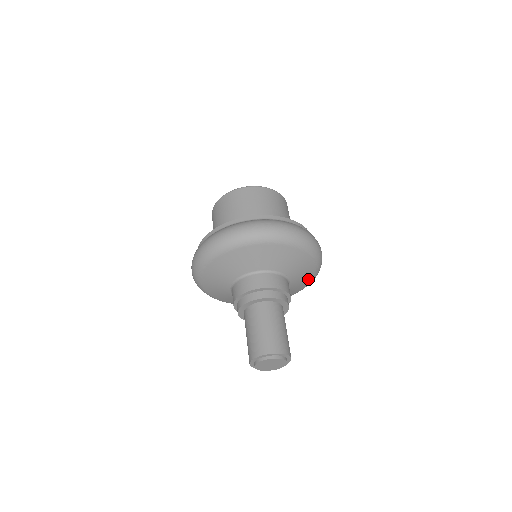
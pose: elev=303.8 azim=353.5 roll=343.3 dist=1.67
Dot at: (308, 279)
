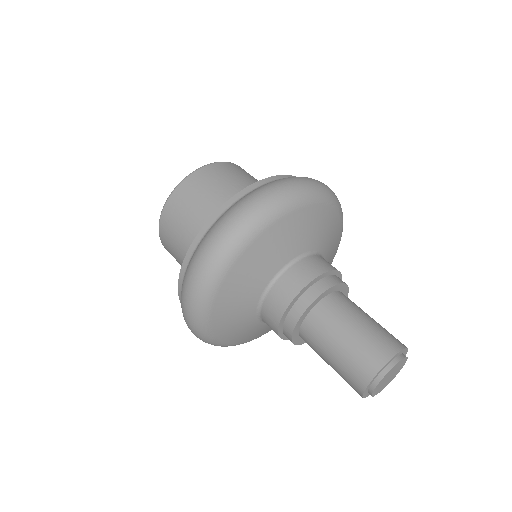
Dot at: (337, 228)
